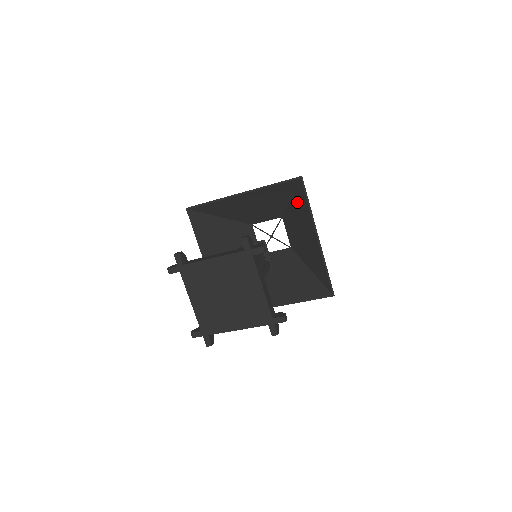
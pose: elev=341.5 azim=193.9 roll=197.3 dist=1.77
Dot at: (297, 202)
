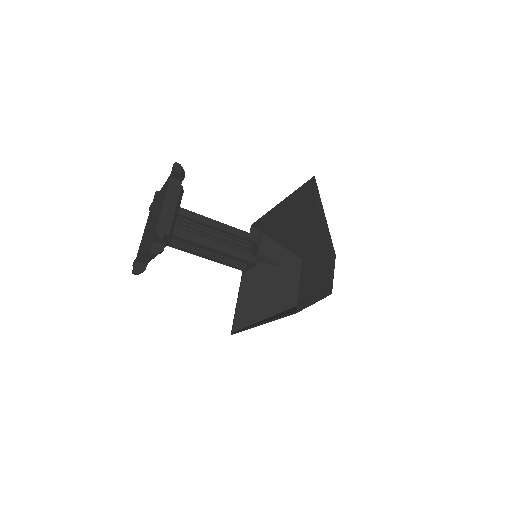
Dot at: (319, 215)
